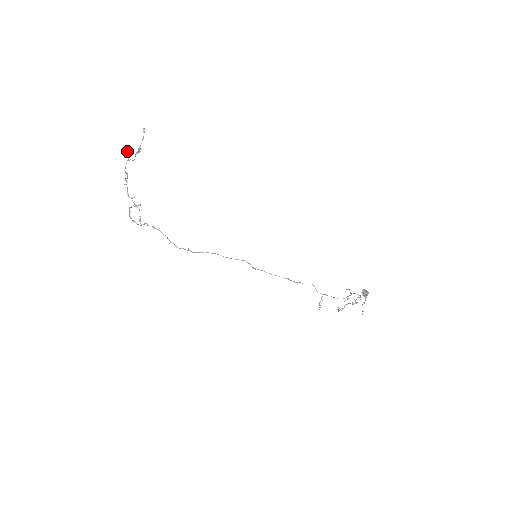
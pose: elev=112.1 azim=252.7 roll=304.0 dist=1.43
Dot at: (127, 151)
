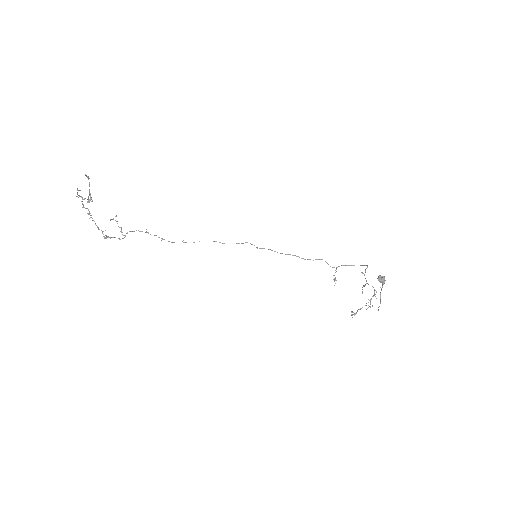
Dot at: (77, 190)
